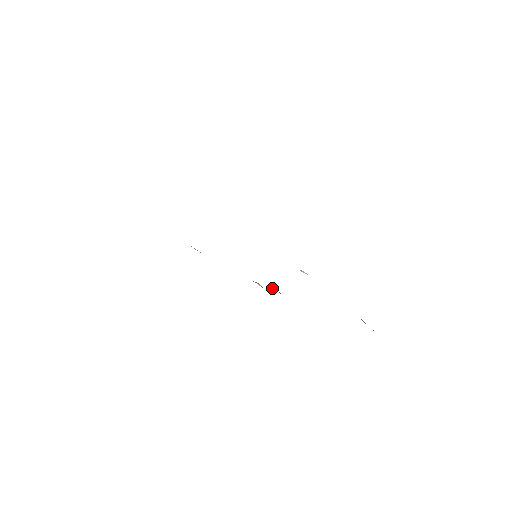
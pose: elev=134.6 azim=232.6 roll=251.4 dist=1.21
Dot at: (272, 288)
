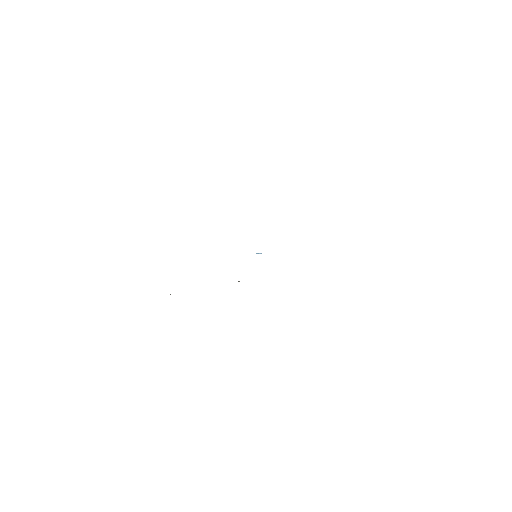
Dot at: occluded
